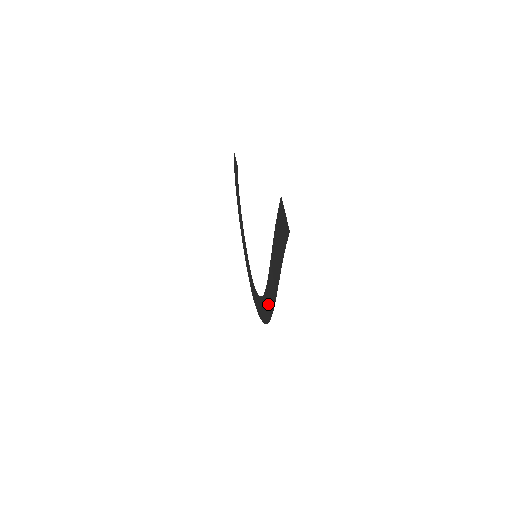
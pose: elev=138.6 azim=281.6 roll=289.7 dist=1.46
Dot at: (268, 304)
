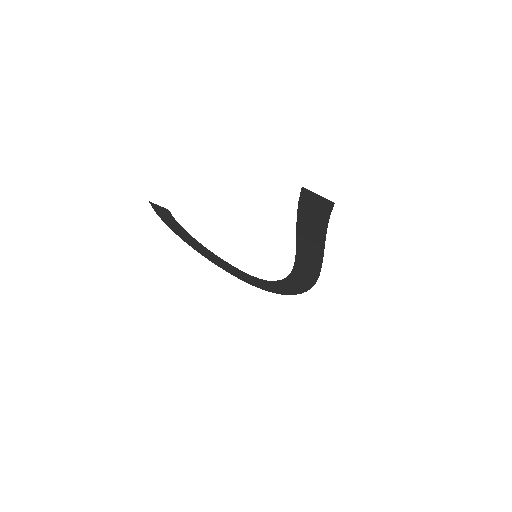
Dot at: (305, 276)
